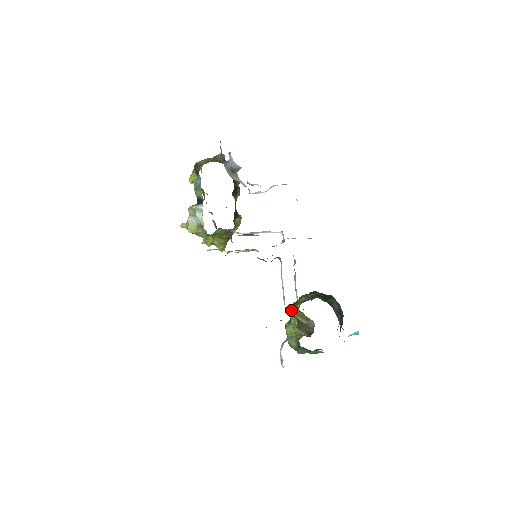
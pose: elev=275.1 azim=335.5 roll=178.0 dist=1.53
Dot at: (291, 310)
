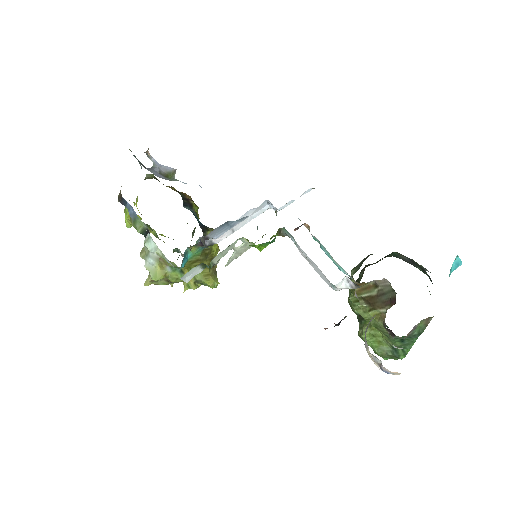
Dot at: (344, 286)
